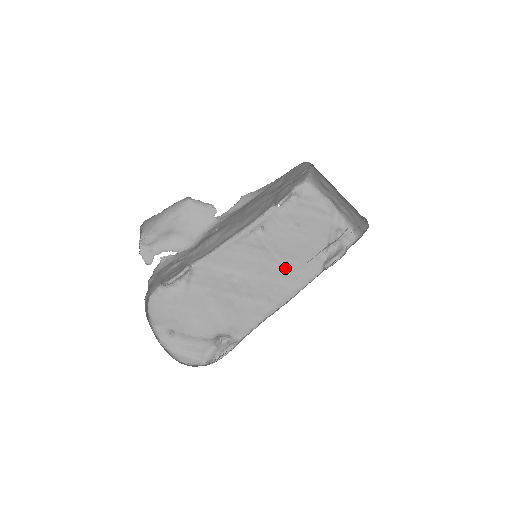
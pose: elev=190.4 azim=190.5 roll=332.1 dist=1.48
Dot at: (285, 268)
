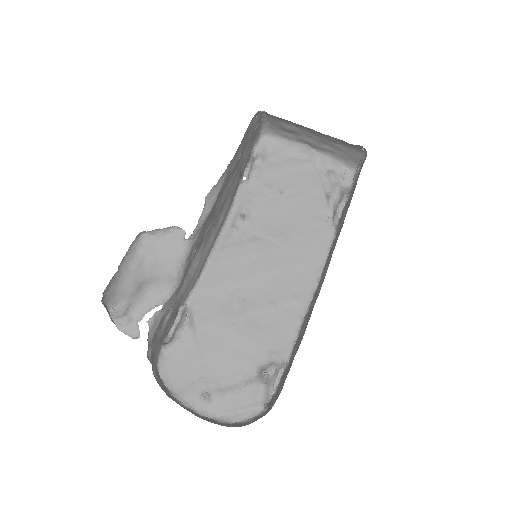
Dot at: (293, 249)
